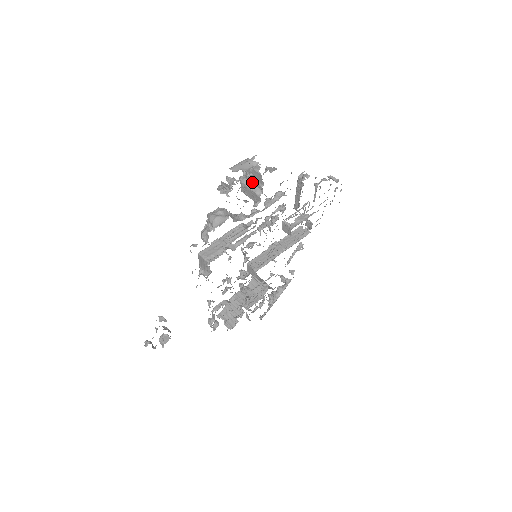
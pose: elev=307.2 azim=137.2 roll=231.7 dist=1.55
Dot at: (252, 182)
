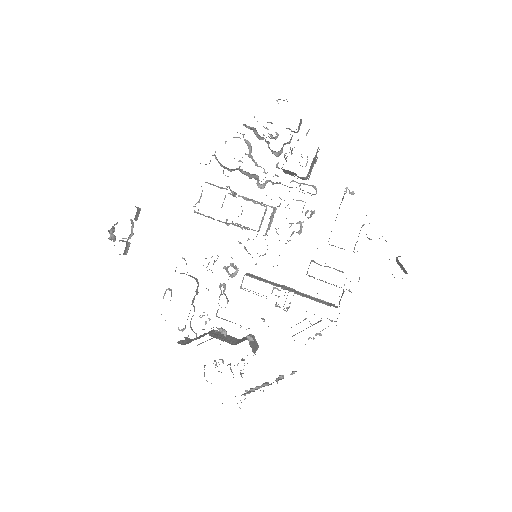
Dot at: (291, 151)
